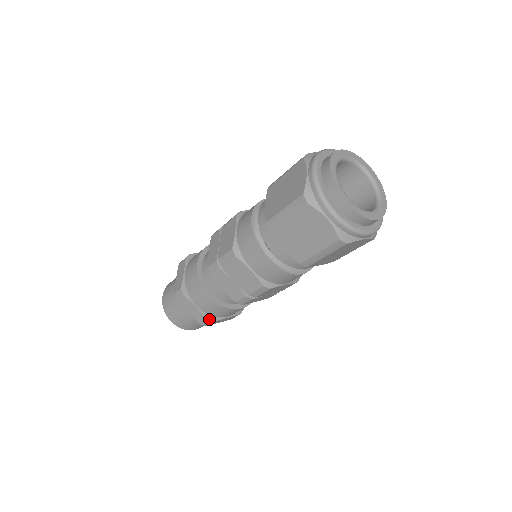
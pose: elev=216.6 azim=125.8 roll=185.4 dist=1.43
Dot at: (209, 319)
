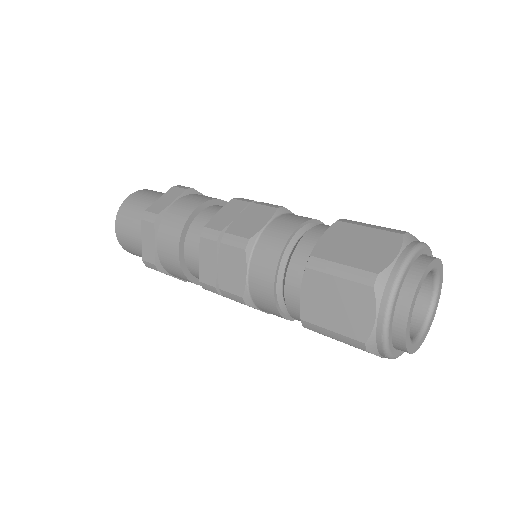
Dot at: (156, 265)
